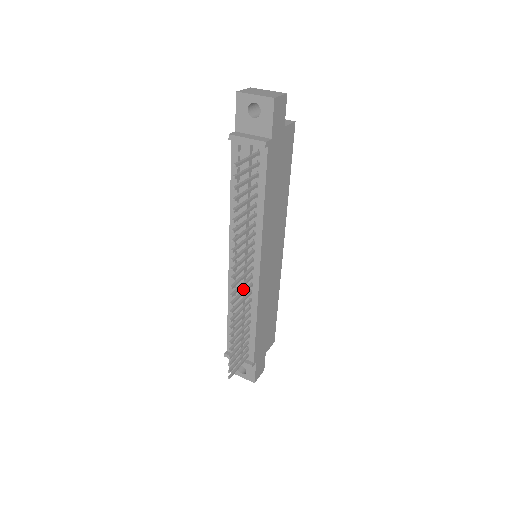
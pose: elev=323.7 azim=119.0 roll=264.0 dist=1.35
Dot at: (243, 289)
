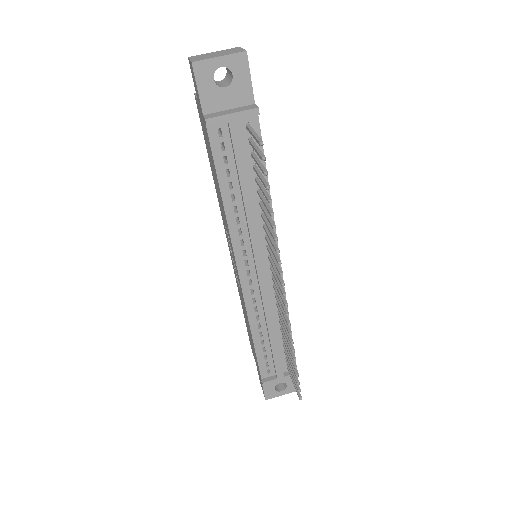
Dot at: (269, 297)
